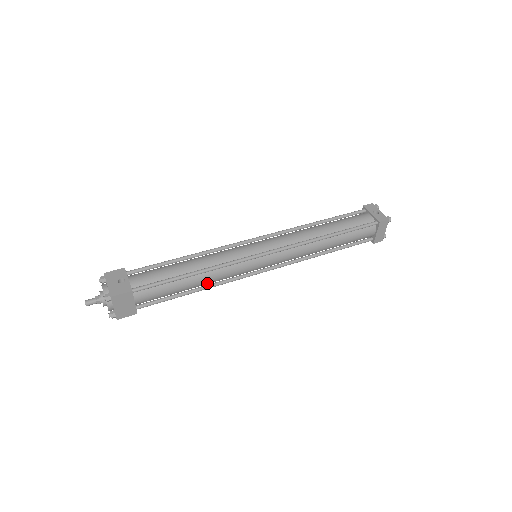
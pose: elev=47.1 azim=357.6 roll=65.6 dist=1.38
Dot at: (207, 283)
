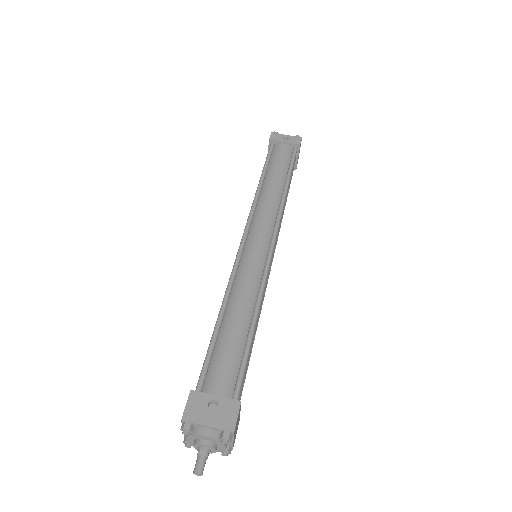
Dot at: occluded
